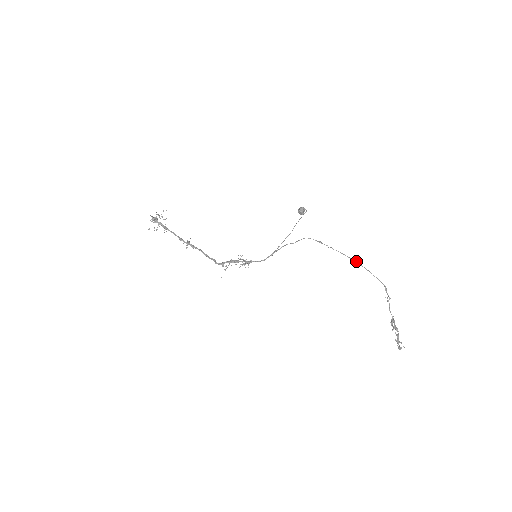
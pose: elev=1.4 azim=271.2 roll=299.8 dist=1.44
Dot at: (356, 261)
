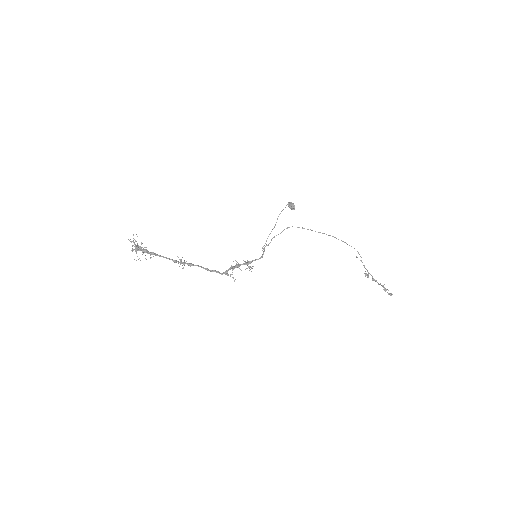
Dot at: (334, 237)
